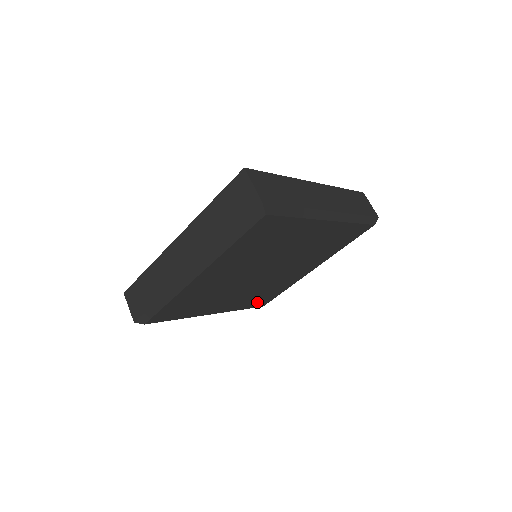
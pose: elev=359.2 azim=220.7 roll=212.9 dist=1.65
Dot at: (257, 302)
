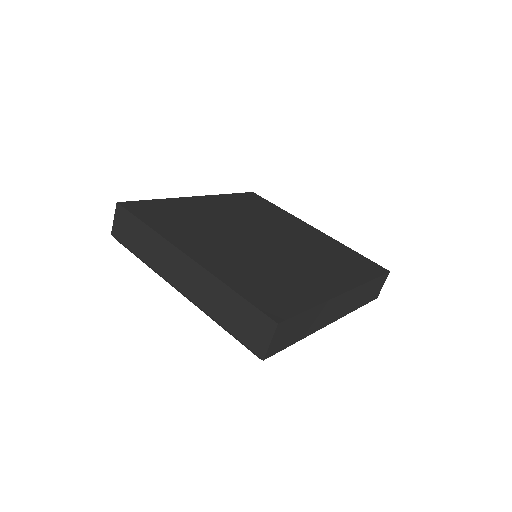
Dot at: occluded
